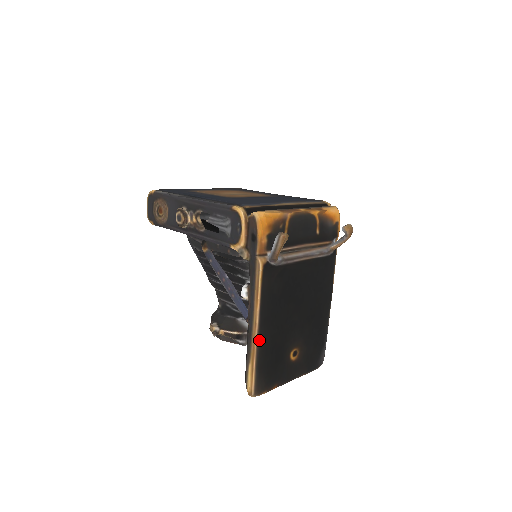
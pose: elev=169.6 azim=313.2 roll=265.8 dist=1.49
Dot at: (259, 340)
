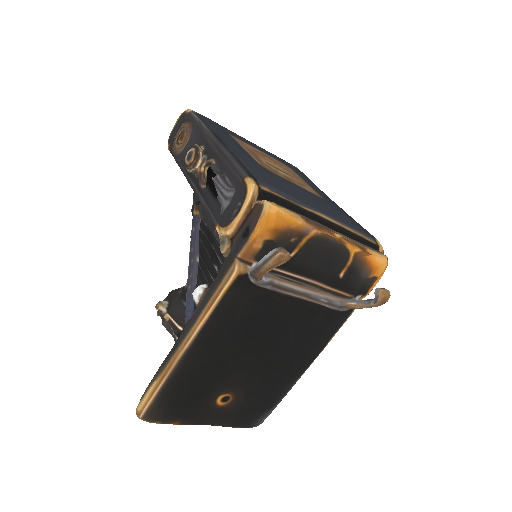
Dot at: (182, 361)
